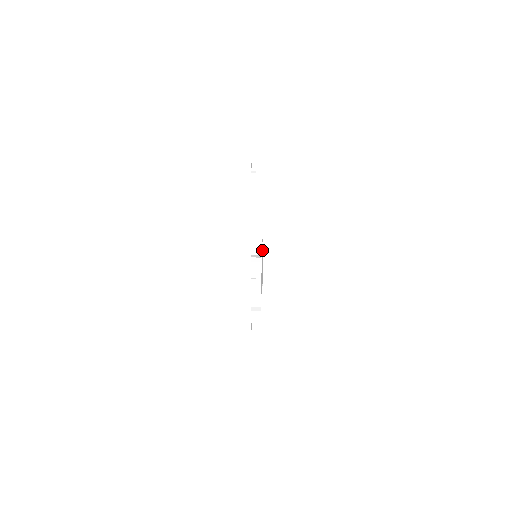
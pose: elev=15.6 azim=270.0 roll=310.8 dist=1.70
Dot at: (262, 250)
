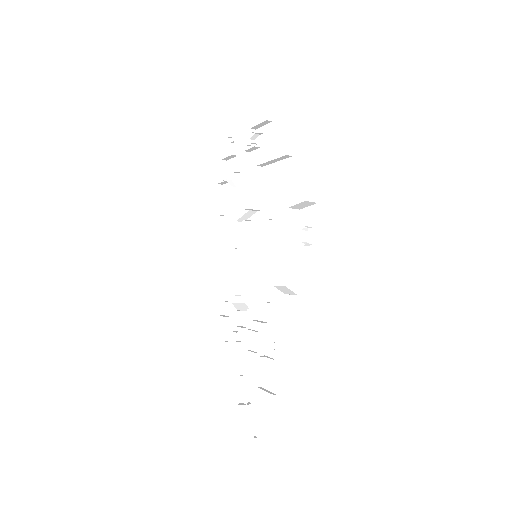
Dot at: (246, 269)
